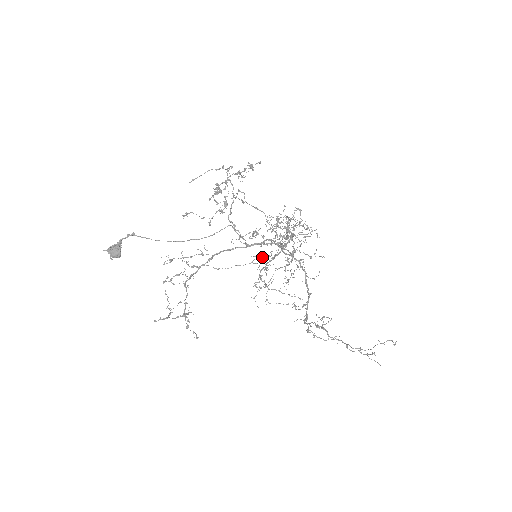
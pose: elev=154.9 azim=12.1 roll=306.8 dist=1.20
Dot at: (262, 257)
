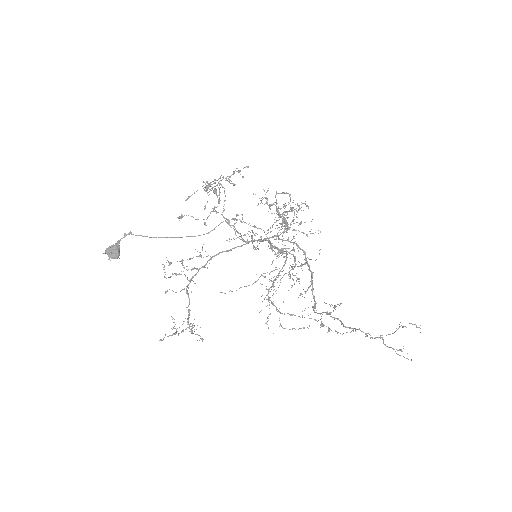
Dot at: (267, 272)
